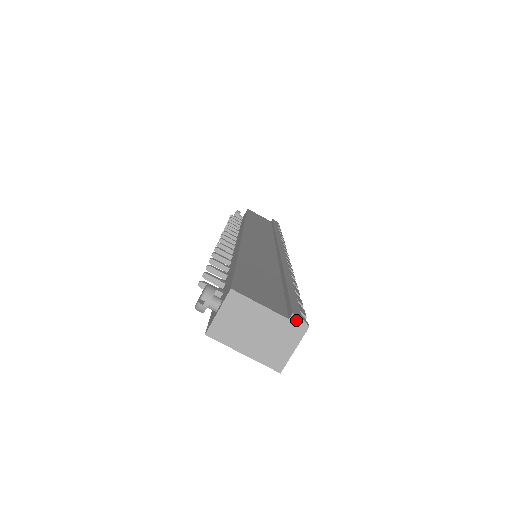
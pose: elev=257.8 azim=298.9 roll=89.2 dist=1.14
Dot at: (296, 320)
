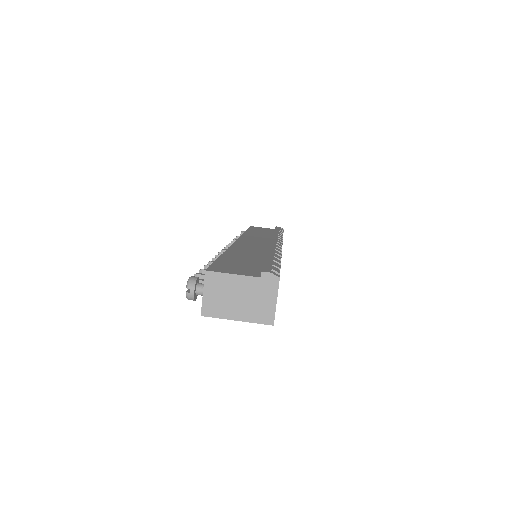
Dot at: (267, 276)
